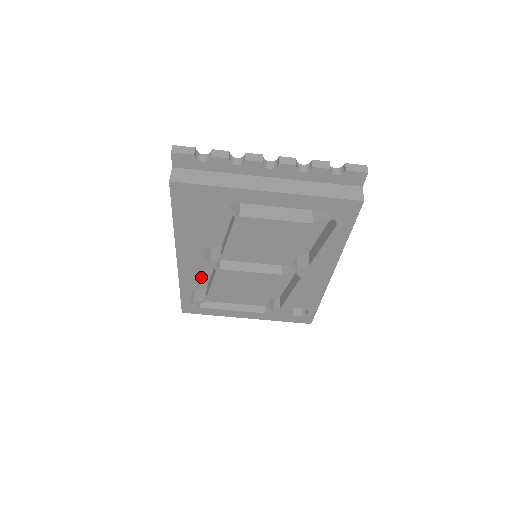
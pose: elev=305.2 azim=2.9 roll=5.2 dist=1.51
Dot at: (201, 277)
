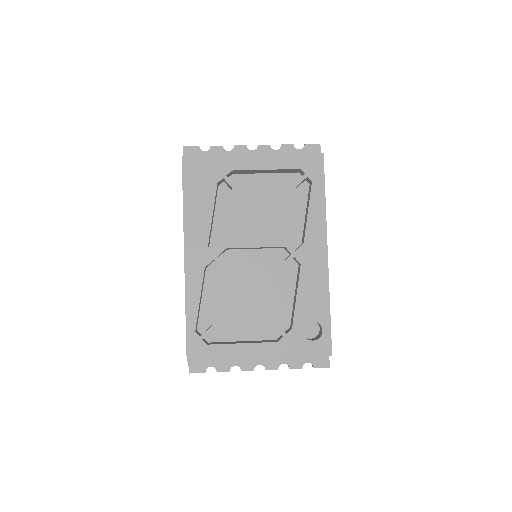
Dot at: (206, 305)
